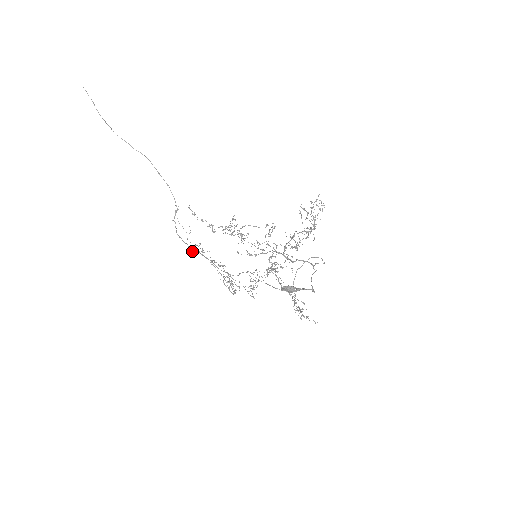
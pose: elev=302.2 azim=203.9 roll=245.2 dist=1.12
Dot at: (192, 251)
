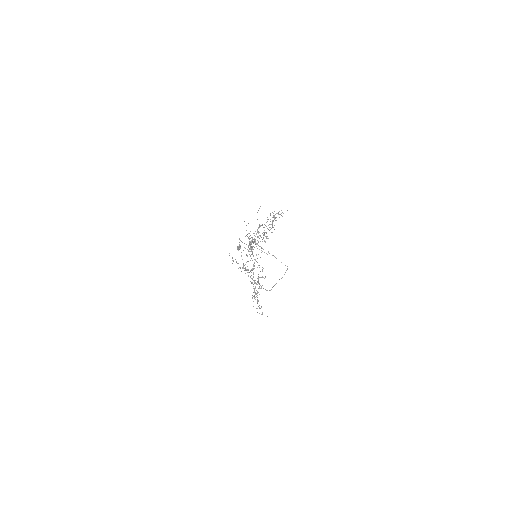
Dot at: (243, 266)
